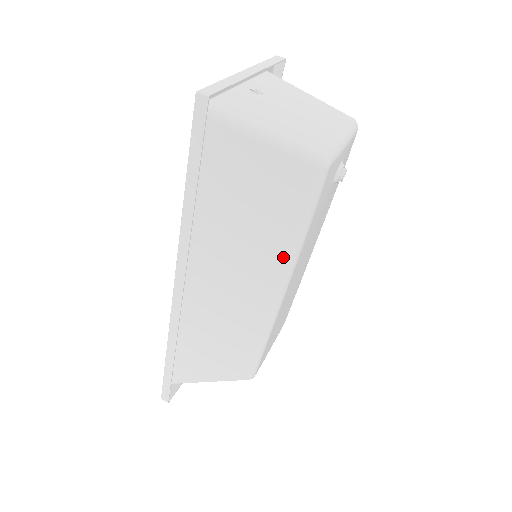
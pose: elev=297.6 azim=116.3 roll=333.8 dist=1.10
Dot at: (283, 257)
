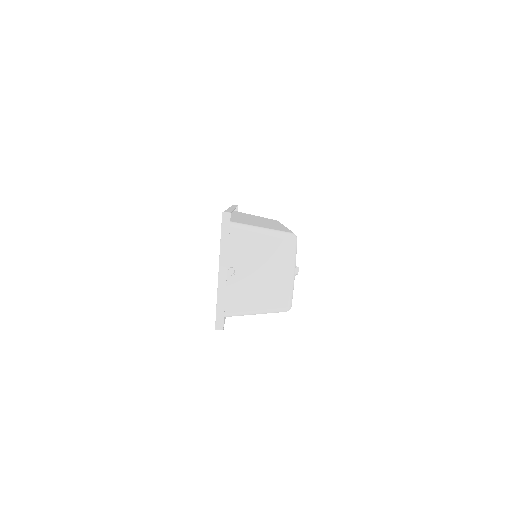
Dot at: occluded
